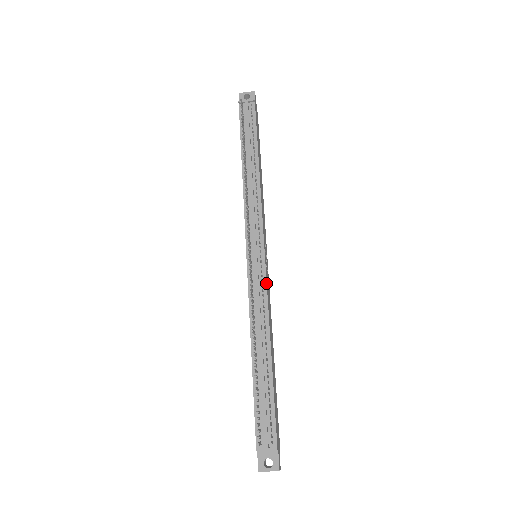
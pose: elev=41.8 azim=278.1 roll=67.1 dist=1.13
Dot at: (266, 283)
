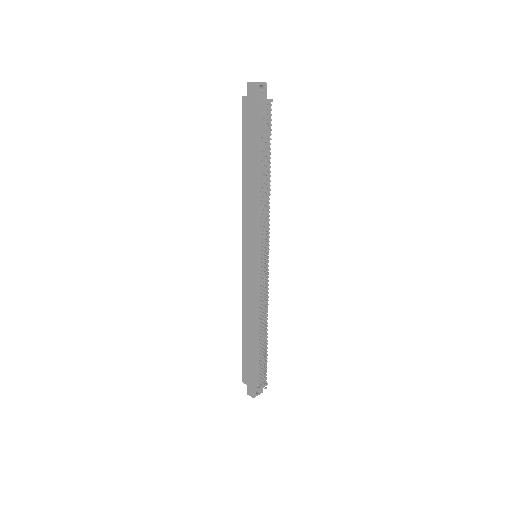
Dot at: occluded
